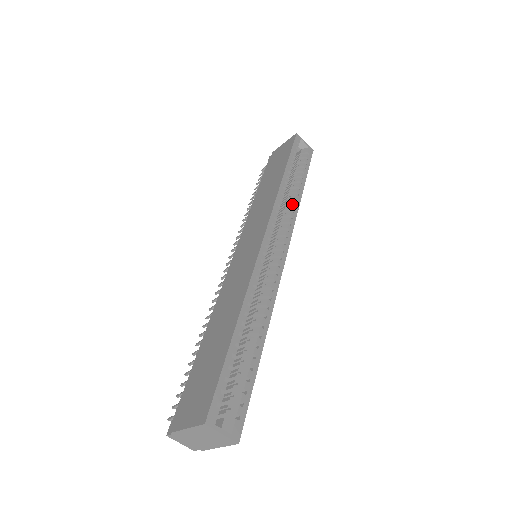
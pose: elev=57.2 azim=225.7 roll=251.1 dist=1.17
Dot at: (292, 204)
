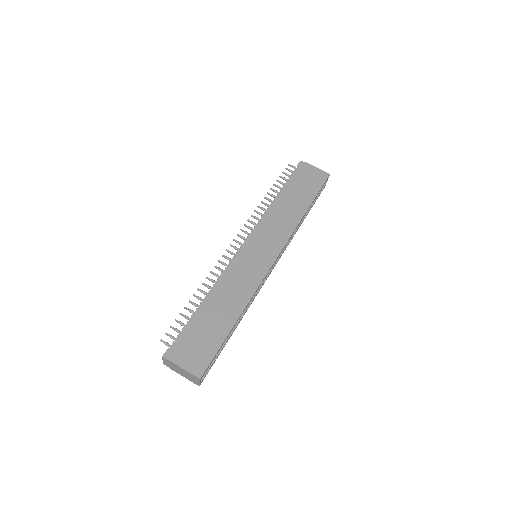
Dot at: (294, 232)
